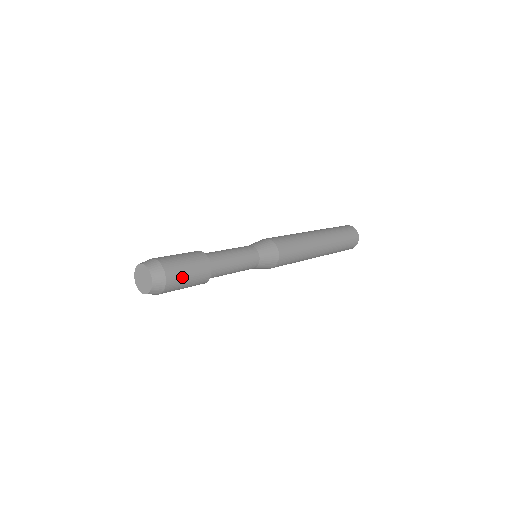
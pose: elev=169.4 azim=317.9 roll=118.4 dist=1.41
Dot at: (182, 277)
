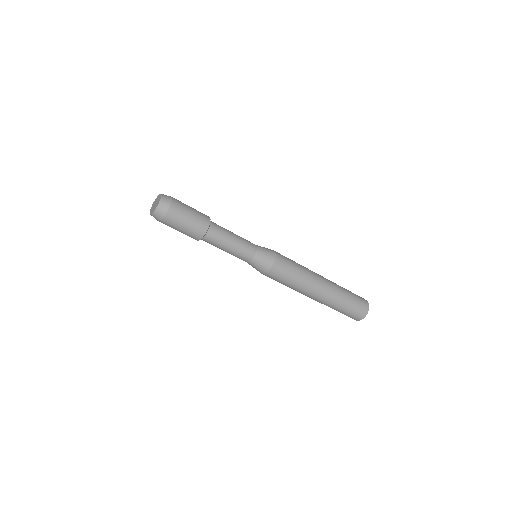
Dot at: (185, 205)
